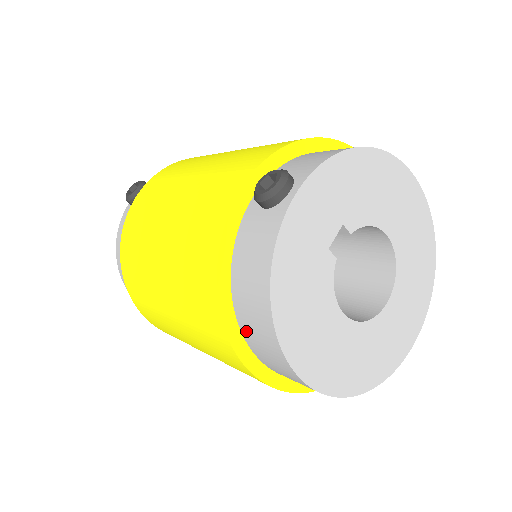
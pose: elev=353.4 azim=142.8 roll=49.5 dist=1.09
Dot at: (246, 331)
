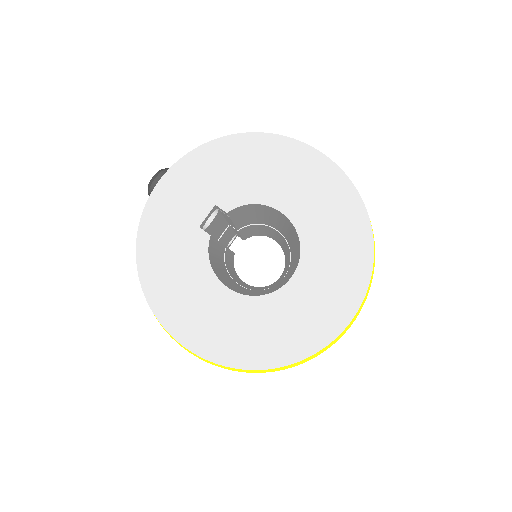
Dot at: occluded
